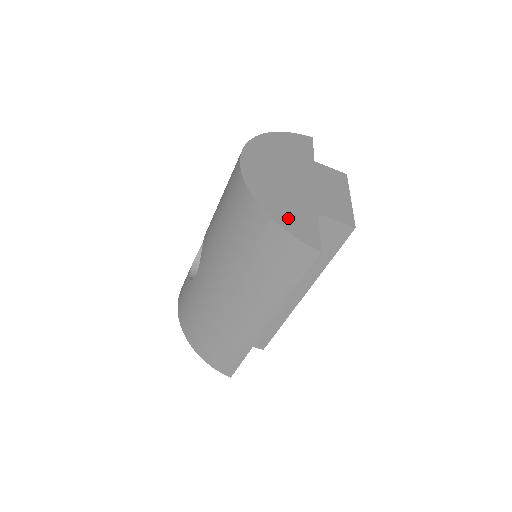
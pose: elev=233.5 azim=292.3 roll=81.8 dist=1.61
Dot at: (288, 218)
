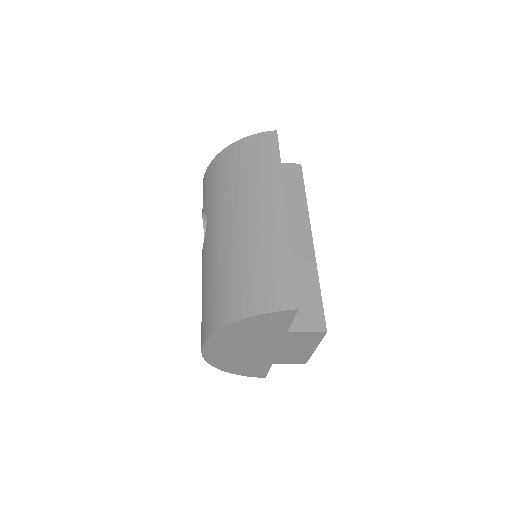
Dot at: (243, 371)
